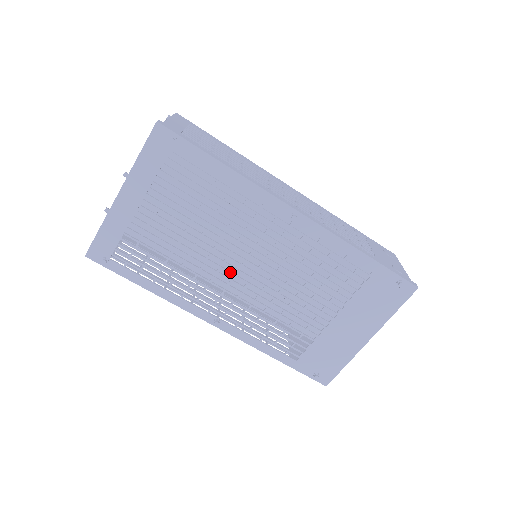
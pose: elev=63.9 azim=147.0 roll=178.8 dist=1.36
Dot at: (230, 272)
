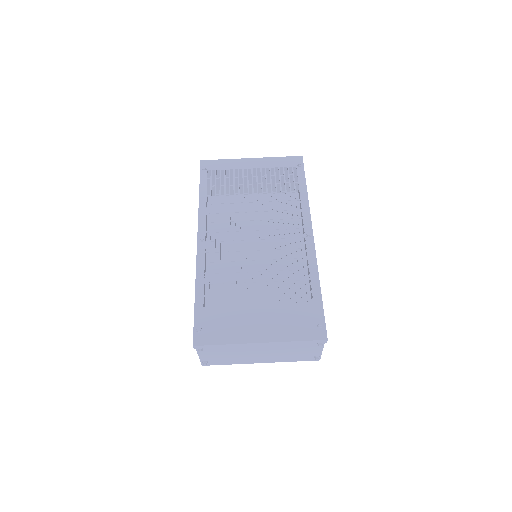
Dot at: occluded
